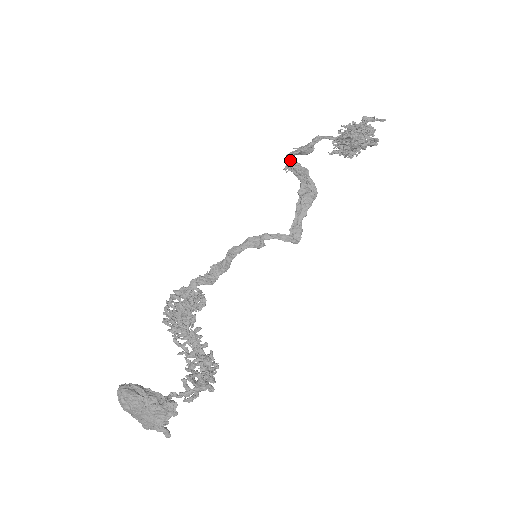
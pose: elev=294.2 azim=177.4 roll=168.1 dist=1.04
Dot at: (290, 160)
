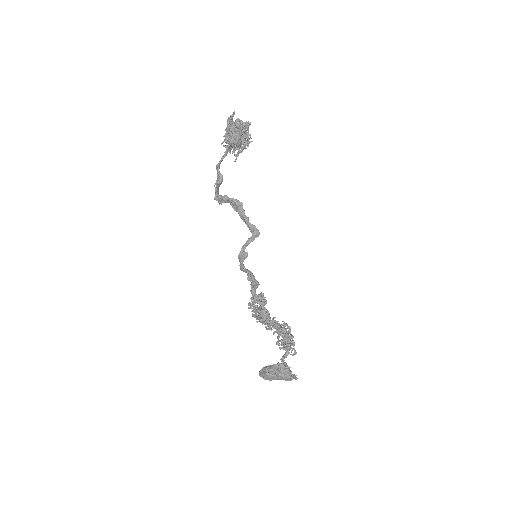
Dot at: (216, 198)
